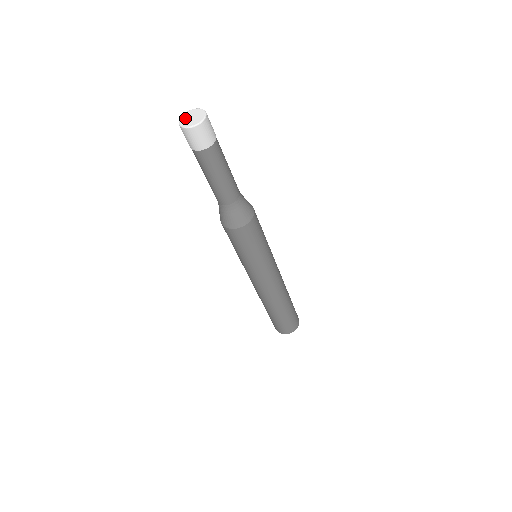
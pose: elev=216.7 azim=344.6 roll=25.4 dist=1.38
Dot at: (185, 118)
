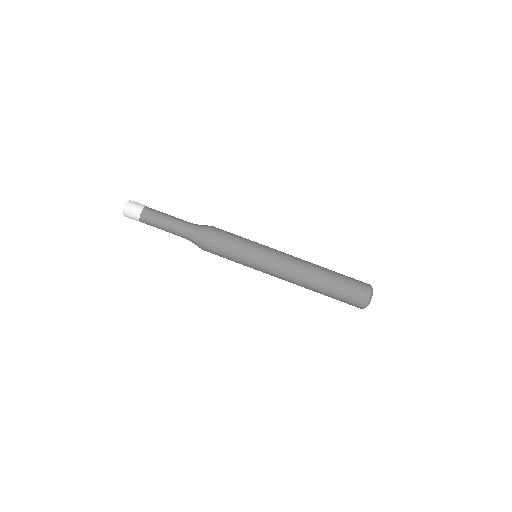
Dot at: occluded
